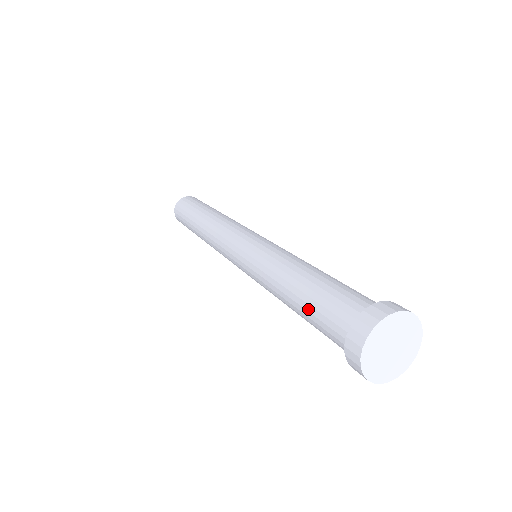
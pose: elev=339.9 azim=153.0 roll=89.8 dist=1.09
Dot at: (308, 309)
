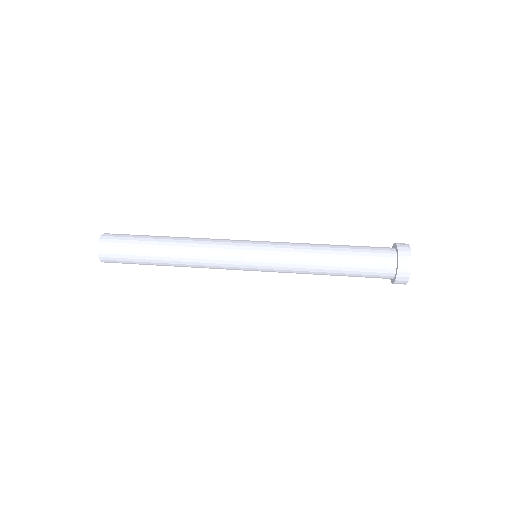
Dot at: (354, 254)
